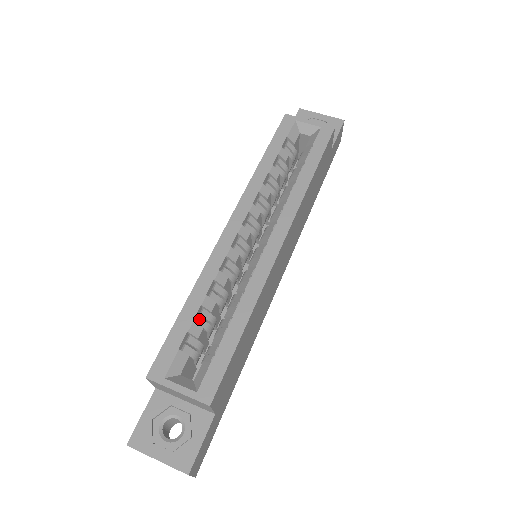
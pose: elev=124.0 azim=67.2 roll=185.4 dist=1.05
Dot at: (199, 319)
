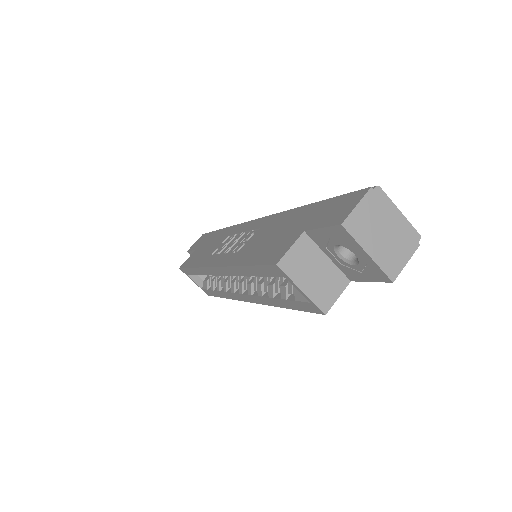
Dot at: occluded
